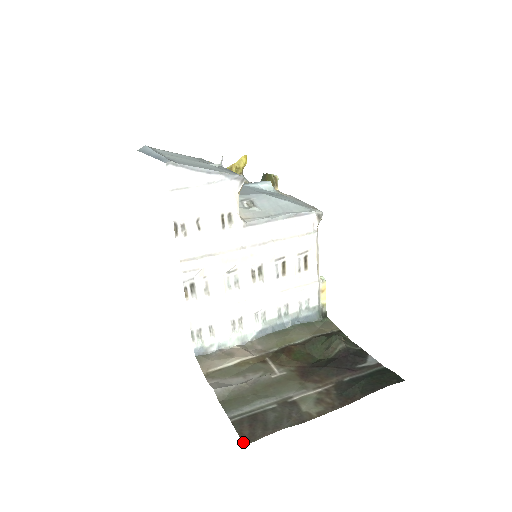
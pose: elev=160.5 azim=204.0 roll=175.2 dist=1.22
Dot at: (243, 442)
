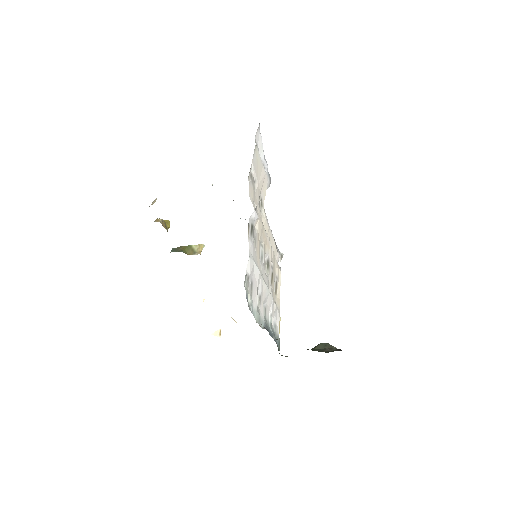
Dot at: occluded
